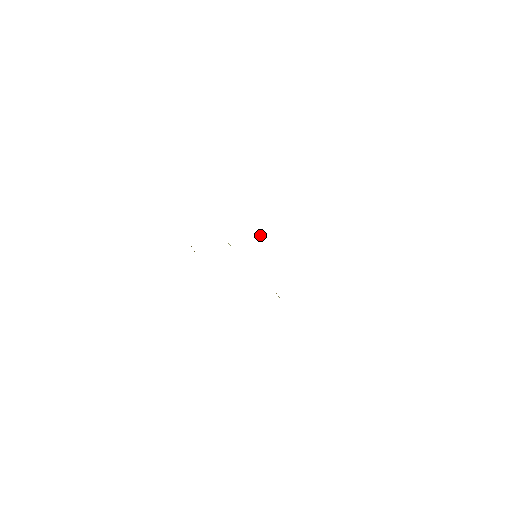
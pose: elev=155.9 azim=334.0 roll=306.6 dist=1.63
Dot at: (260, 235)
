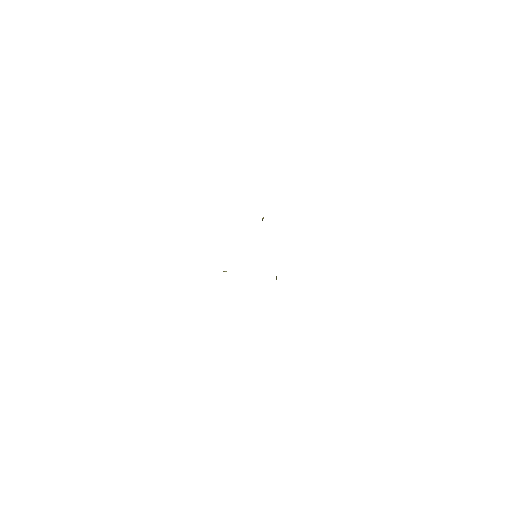
Dot at: occluded
